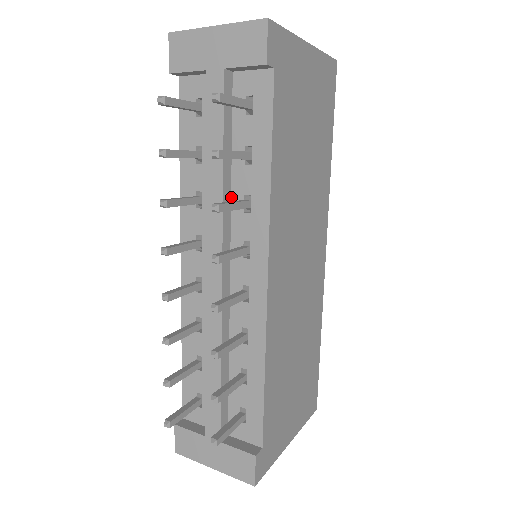
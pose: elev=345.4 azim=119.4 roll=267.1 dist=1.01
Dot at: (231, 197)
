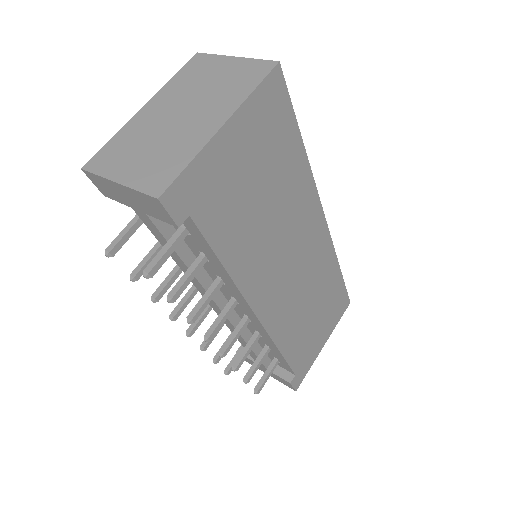
Dot at: (206, 271)
